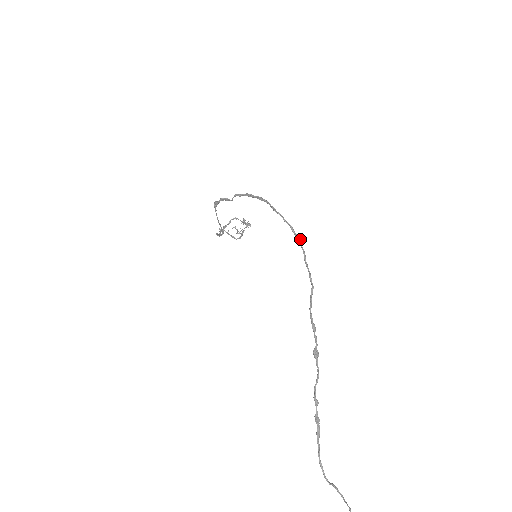
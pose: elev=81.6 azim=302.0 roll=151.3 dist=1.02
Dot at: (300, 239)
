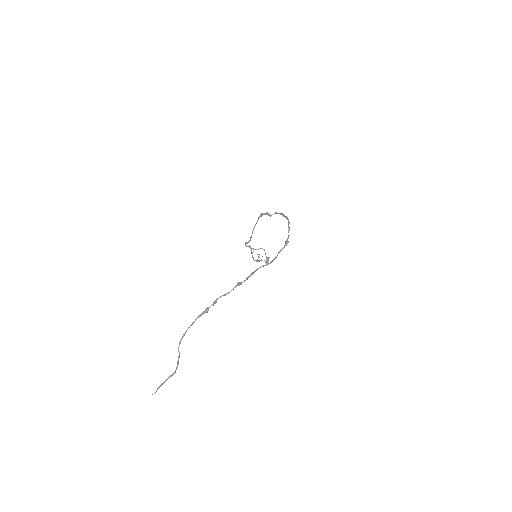
Dot at: occluded
